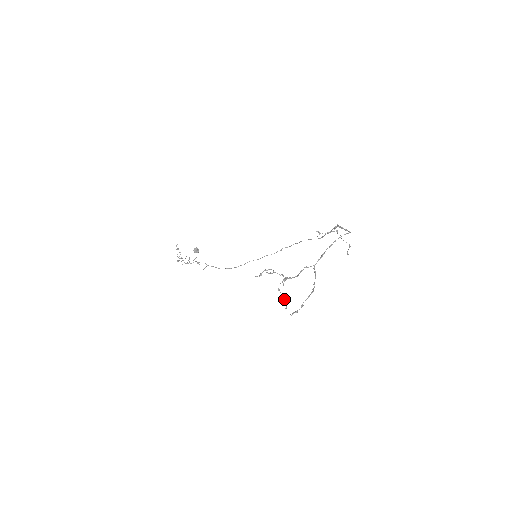
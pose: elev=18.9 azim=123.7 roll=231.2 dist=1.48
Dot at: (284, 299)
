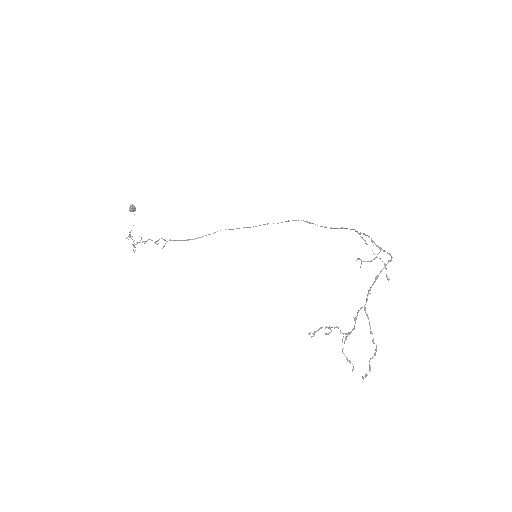
Dot at: (350, 362)
